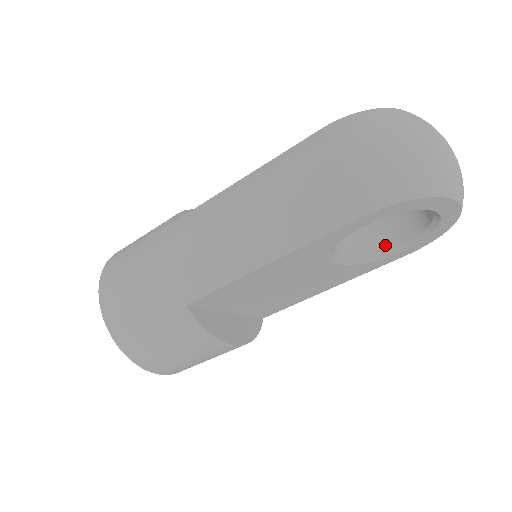
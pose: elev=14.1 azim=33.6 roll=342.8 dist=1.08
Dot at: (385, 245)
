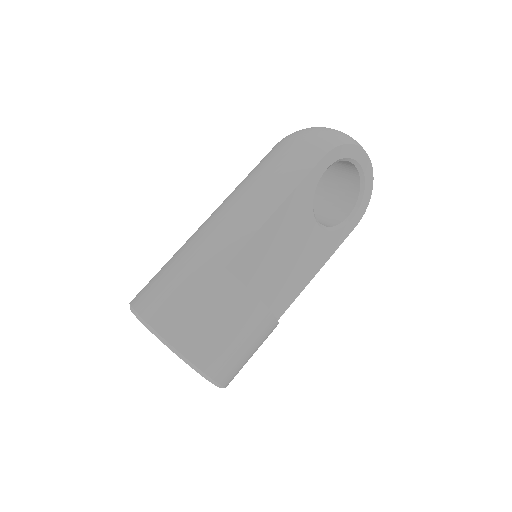
Dot at: (340, 219)
